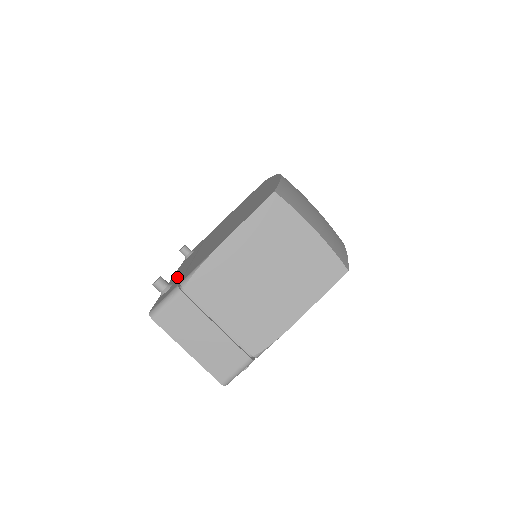
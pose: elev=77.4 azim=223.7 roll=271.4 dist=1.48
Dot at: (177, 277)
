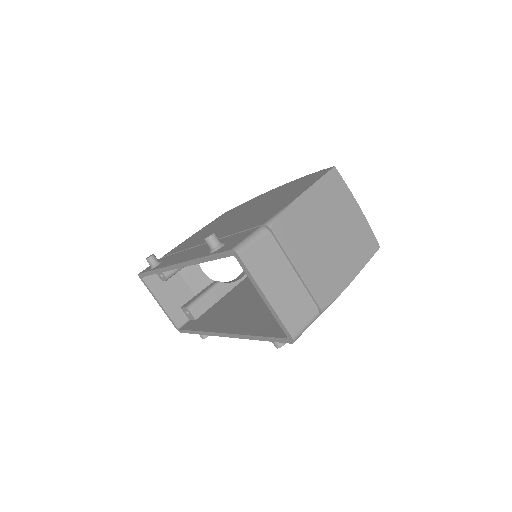
Dot at: occluded
